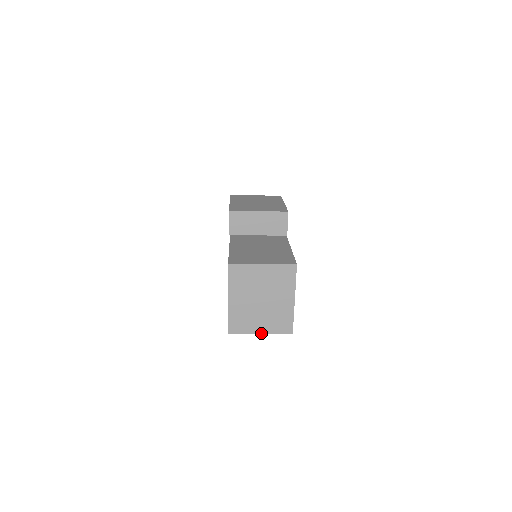
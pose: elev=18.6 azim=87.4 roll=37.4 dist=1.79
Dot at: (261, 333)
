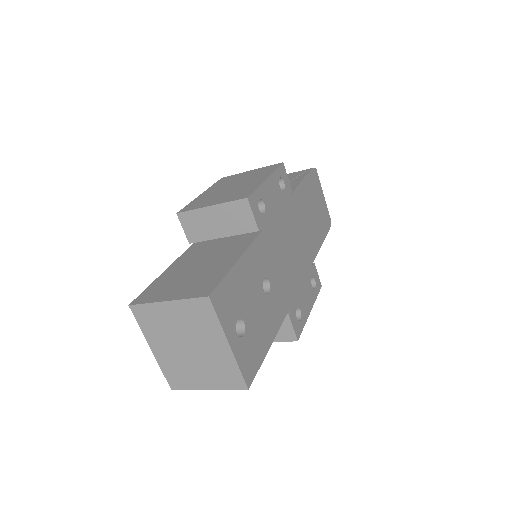
Dot at: (208, 388)
